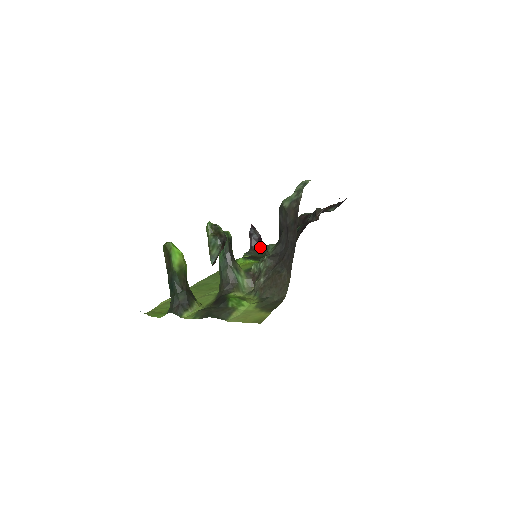
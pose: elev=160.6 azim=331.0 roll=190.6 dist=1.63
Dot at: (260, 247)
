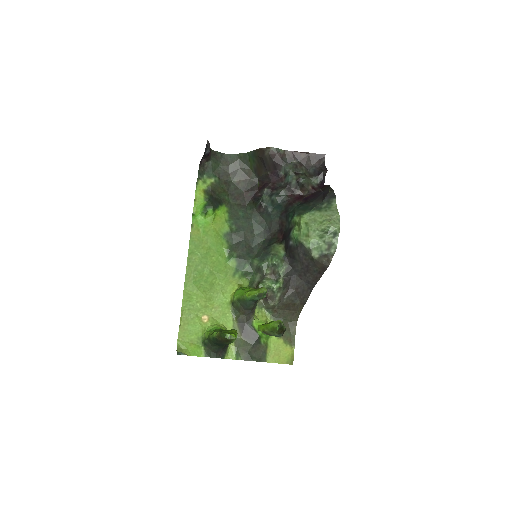
Dot at: (210, 161)
